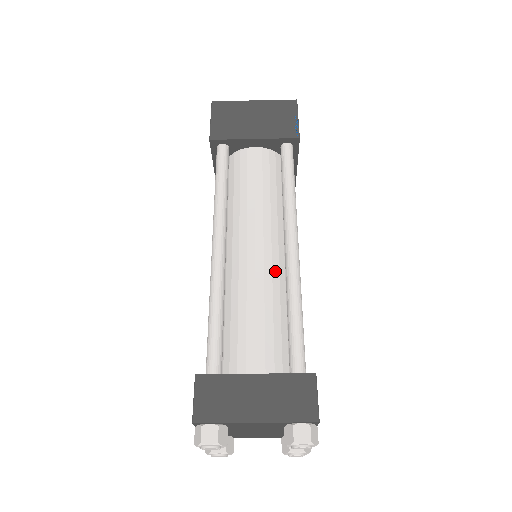
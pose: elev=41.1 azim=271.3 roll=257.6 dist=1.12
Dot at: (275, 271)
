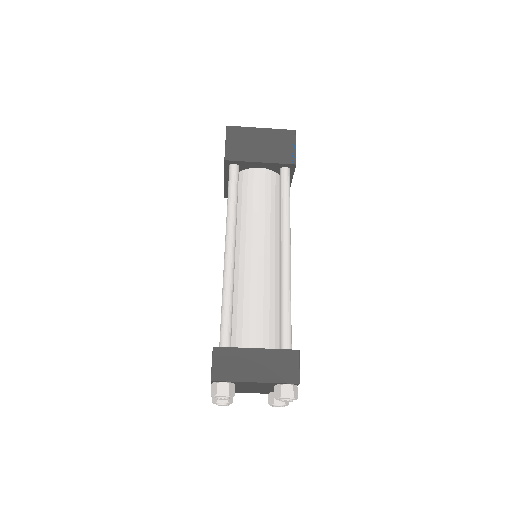
Dot at: (272, 271)
